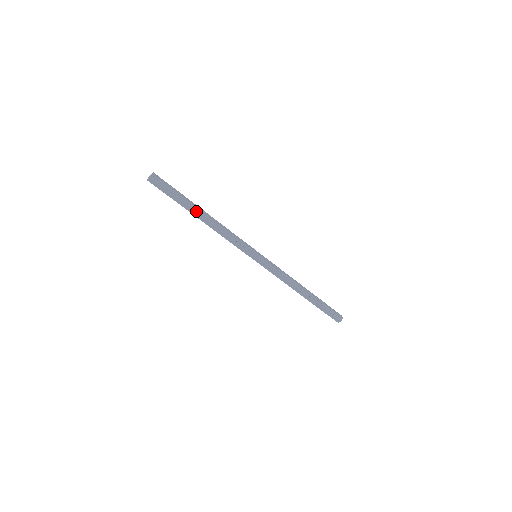
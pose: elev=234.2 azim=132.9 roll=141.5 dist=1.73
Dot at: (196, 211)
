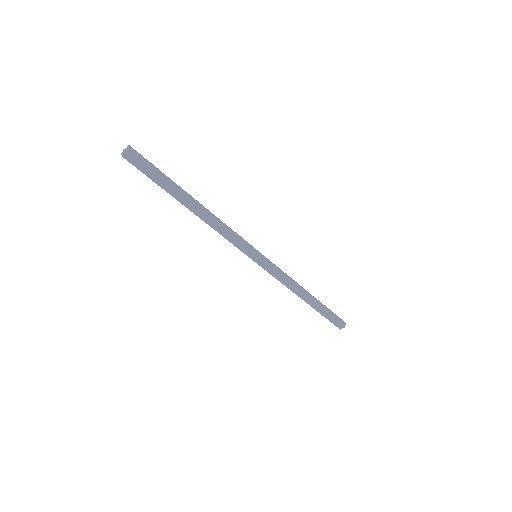
Dot at: (187, 199)
